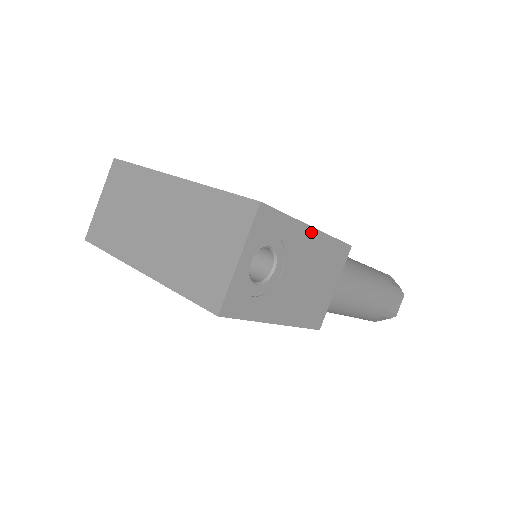
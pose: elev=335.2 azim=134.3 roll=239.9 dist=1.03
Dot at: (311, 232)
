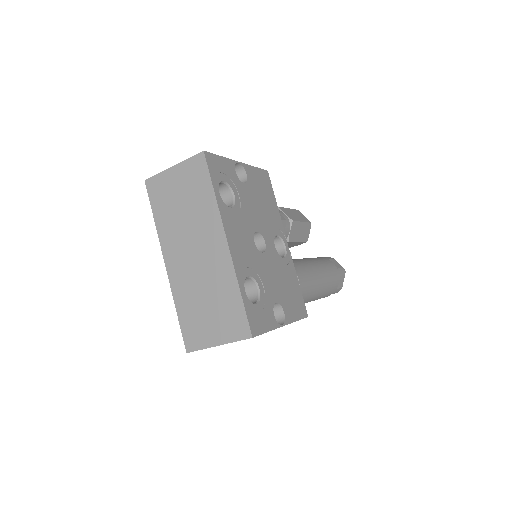
Dot at: (281, 326)
